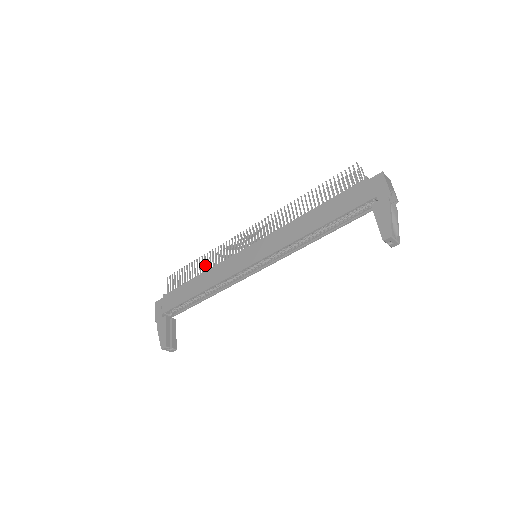
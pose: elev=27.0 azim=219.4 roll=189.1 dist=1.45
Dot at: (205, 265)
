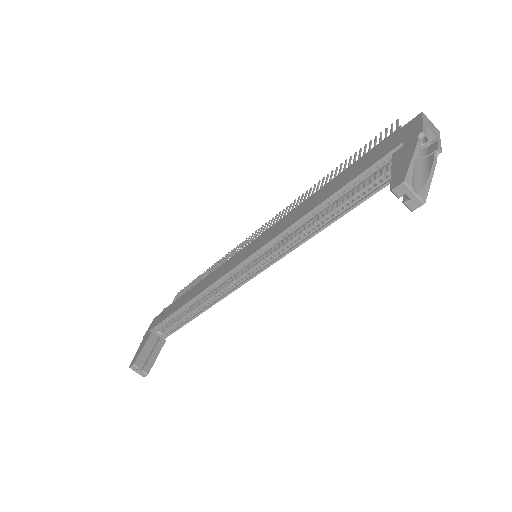
Dot at: (209, 273)
